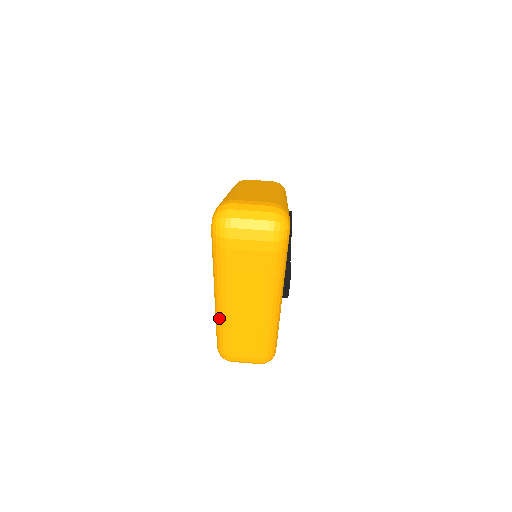
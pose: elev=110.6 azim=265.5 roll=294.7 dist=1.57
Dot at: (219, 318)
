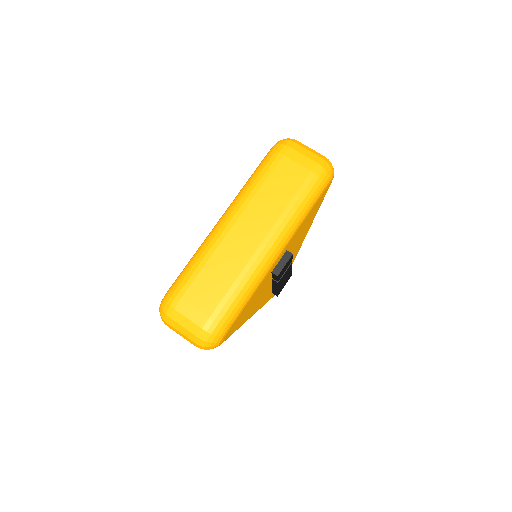
Dot at: (210, 236)
